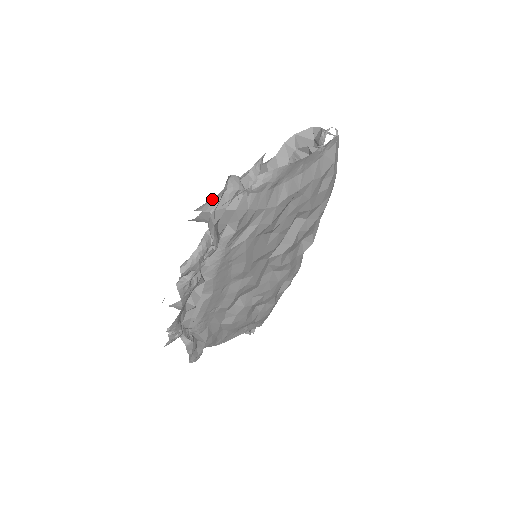
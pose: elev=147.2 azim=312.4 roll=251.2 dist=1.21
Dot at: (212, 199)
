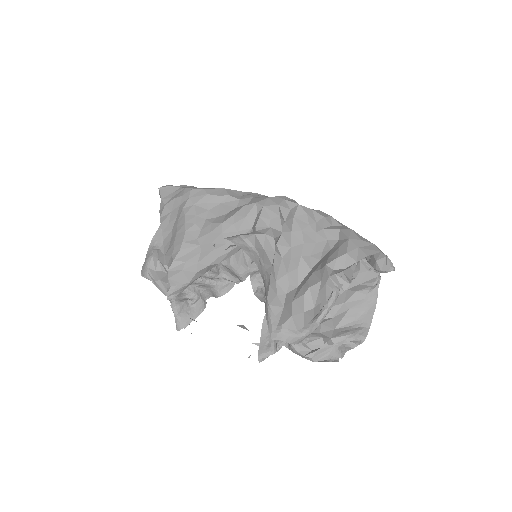
Dot at: (303, 336)
